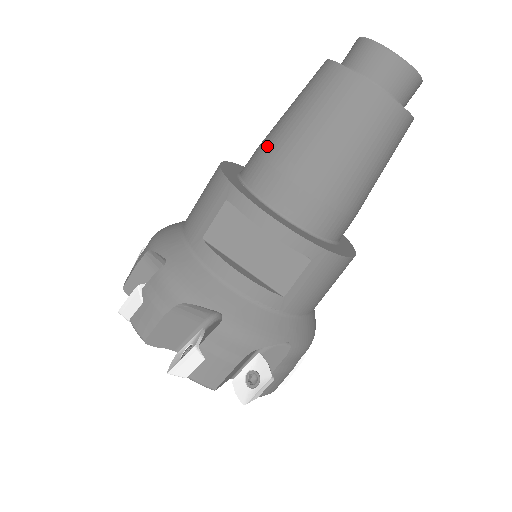
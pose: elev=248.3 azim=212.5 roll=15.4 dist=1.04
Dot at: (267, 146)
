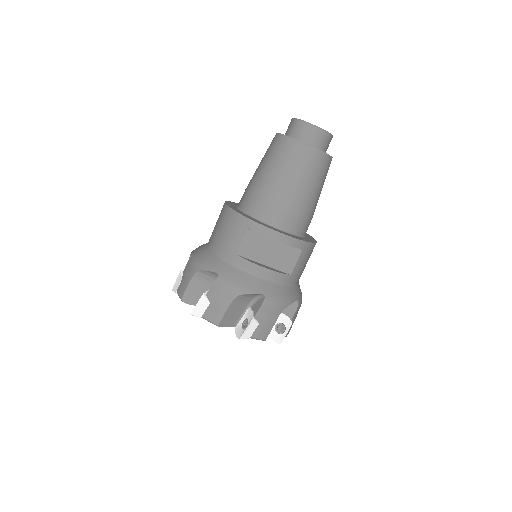
Dot at: (258, 191)
